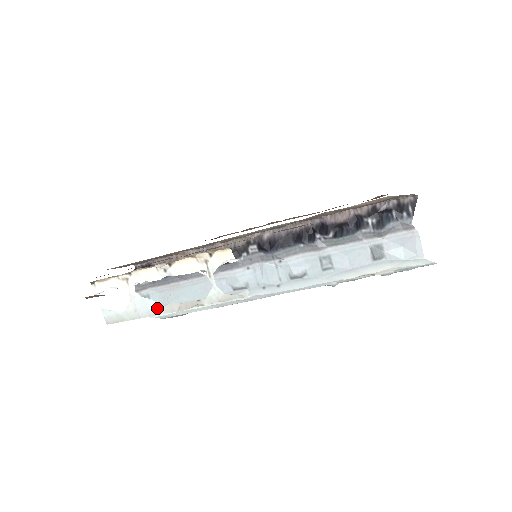
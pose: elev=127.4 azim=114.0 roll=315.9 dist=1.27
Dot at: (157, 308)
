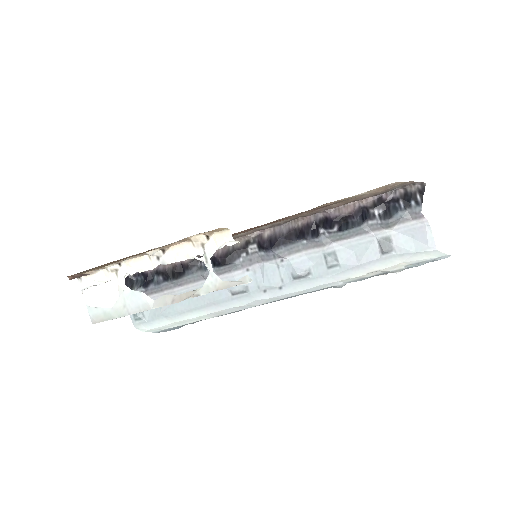
Dot at: (148, 302)
